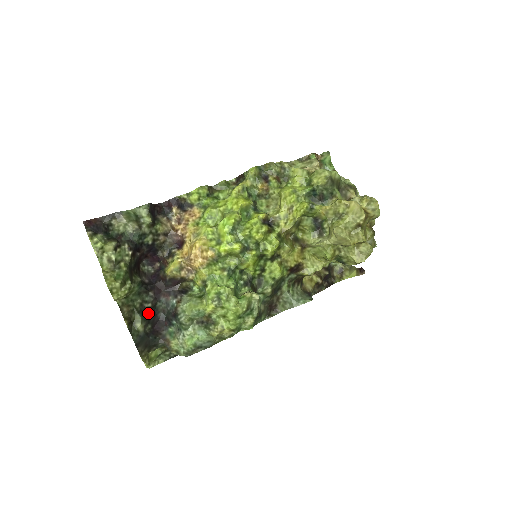
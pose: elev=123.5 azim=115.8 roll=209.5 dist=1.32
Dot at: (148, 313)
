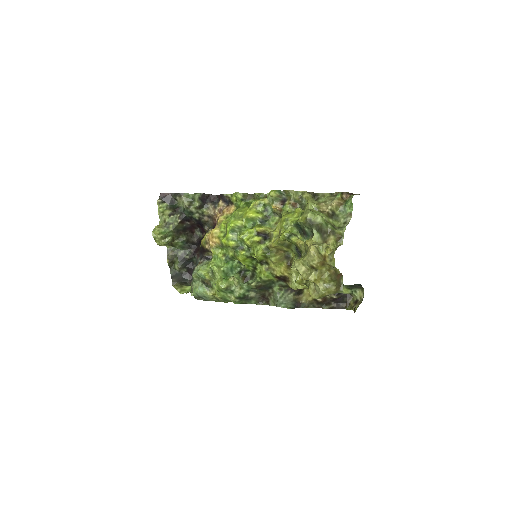
Dot at: (186, 261)
